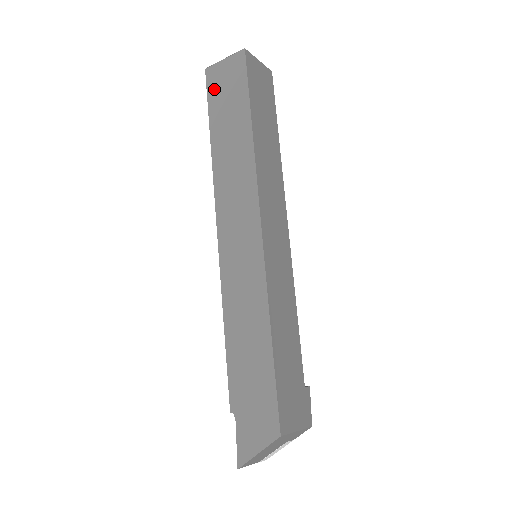
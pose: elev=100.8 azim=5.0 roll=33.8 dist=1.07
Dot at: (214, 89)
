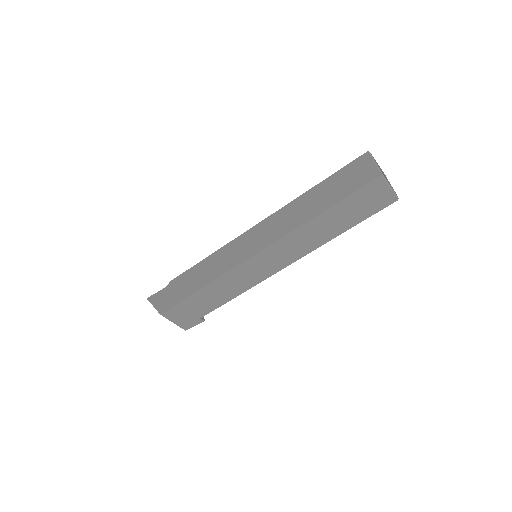
Dot at: (351, 168)
